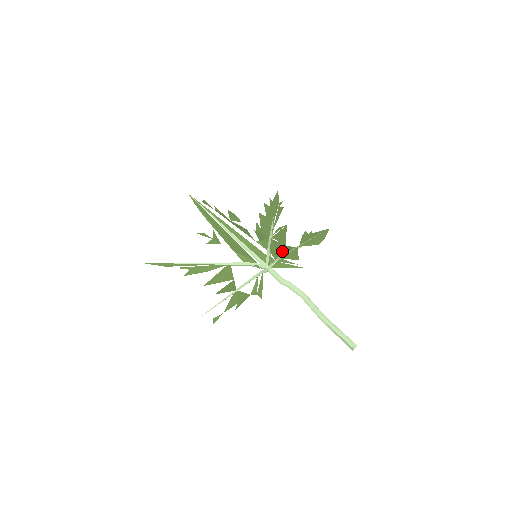
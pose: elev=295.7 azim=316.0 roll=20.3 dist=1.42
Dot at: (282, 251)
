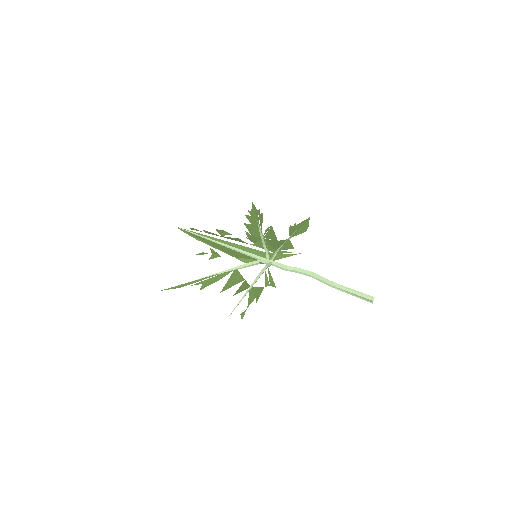
Dot at: (277, 245)
